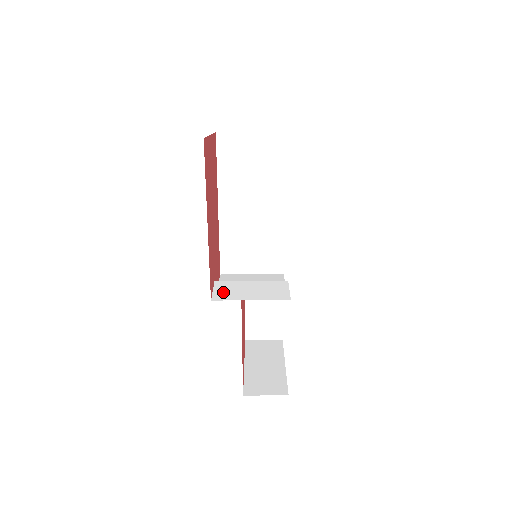
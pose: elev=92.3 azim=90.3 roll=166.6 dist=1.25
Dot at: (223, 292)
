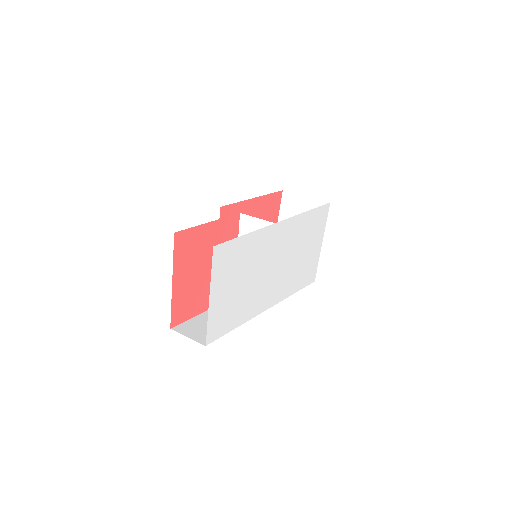
Dot at: occluded
